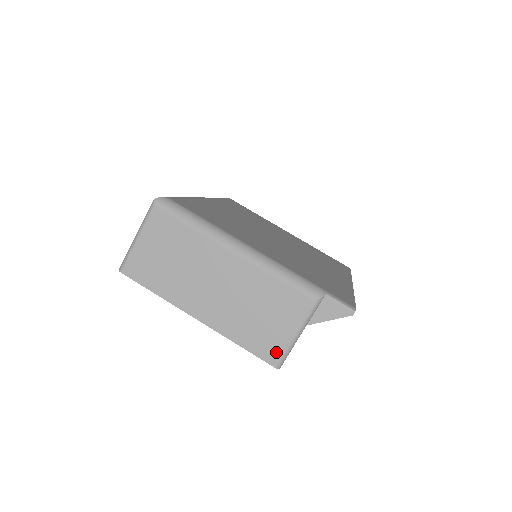
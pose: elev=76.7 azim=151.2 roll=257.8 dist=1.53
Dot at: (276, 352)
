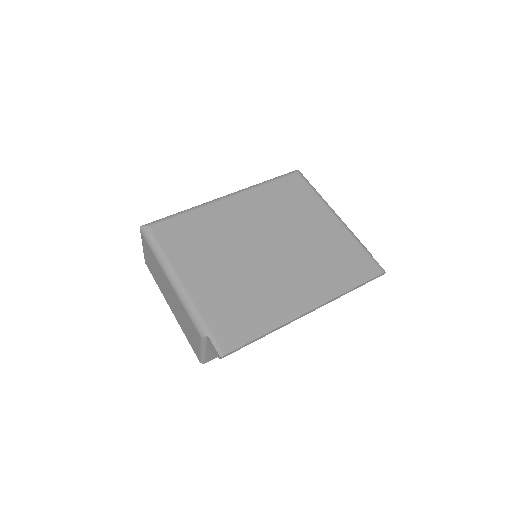
Dot at: (197, 354)
